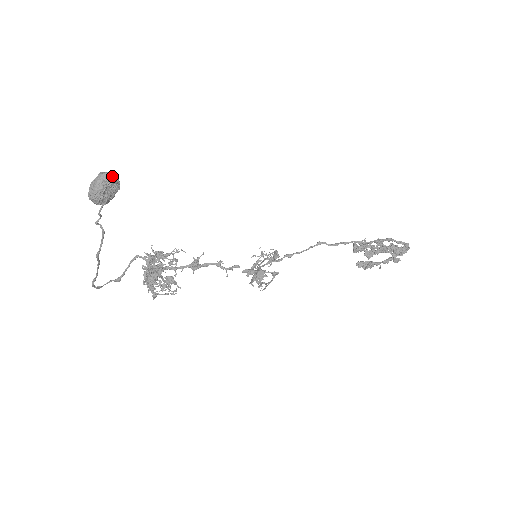
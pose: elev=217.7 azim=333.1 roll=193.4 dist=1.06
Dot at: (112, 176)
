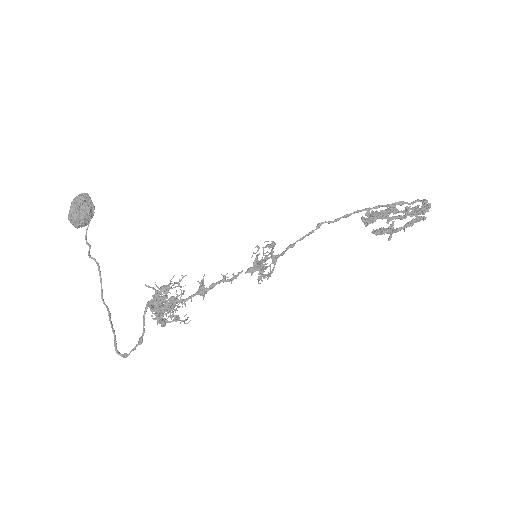
Dot at: (83, 195)
